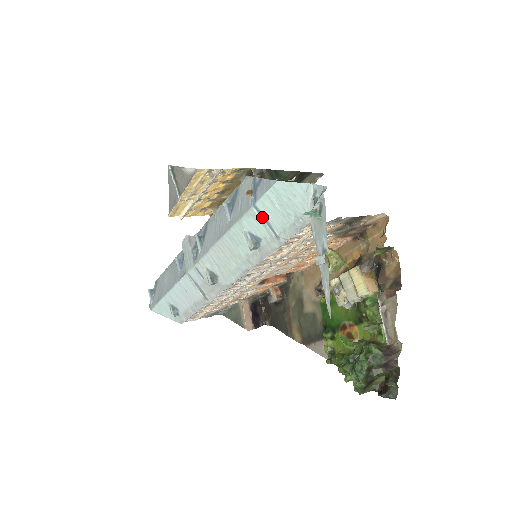
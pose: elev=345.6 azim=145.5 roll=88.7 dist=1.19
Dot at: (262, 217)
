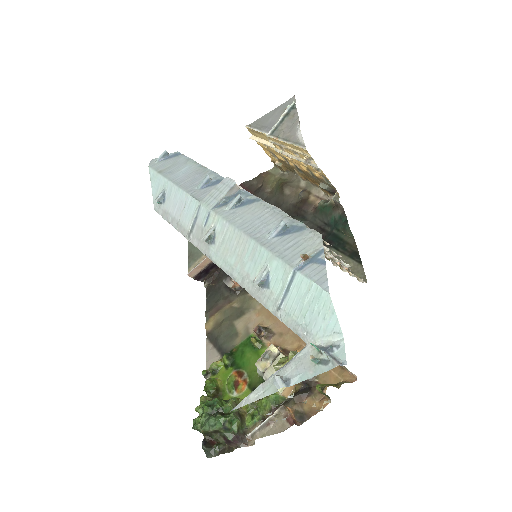
Dot at: (289, 284)
